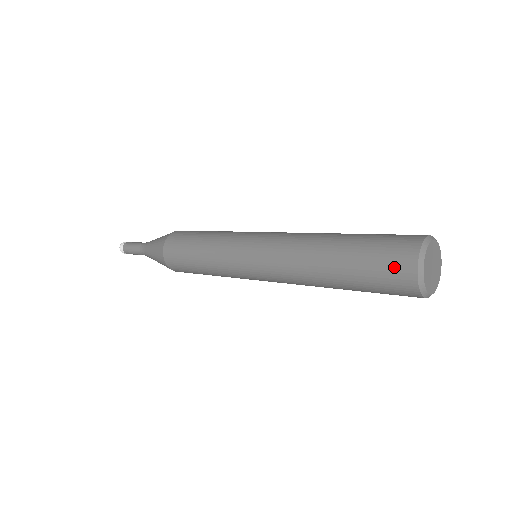
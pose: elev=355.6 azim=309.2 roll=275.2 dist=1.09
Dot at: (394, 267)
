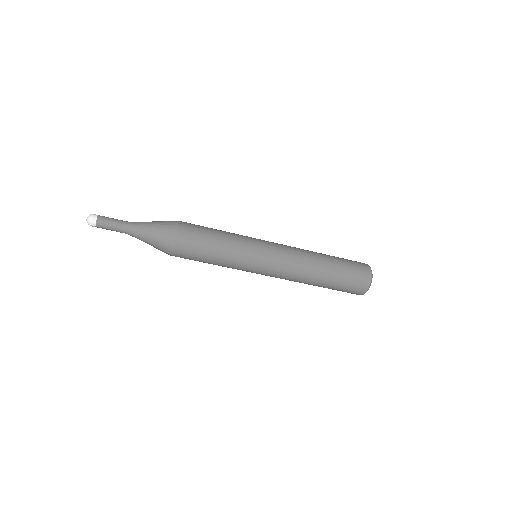
Dot at: (361, 269)
